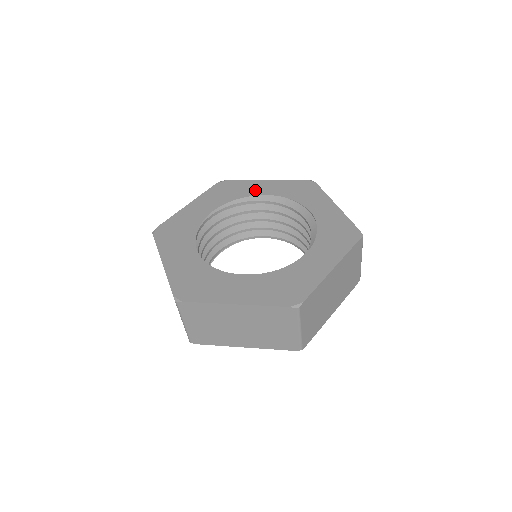
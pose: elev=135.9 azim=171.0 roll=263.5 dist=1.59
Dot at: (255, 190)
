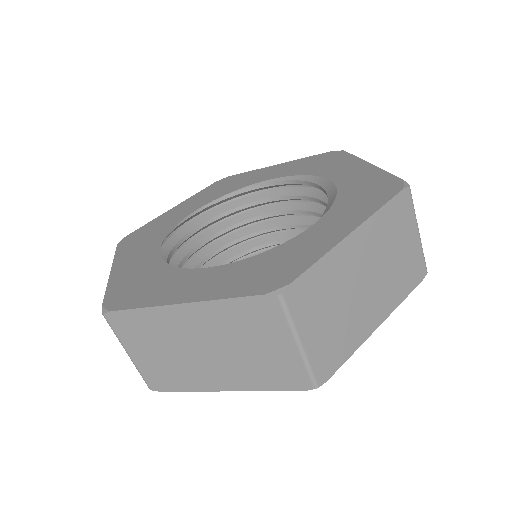
Dot at: (336, 171)
